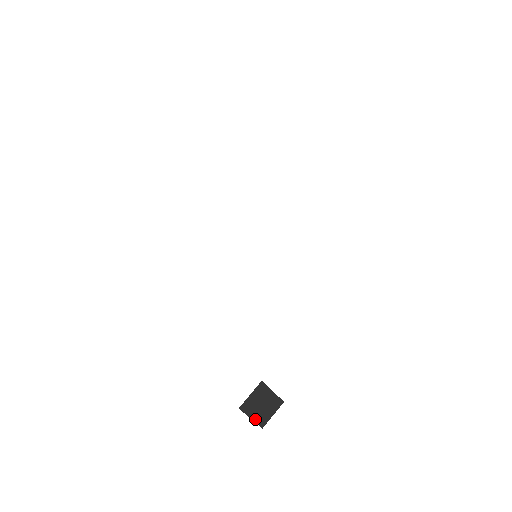
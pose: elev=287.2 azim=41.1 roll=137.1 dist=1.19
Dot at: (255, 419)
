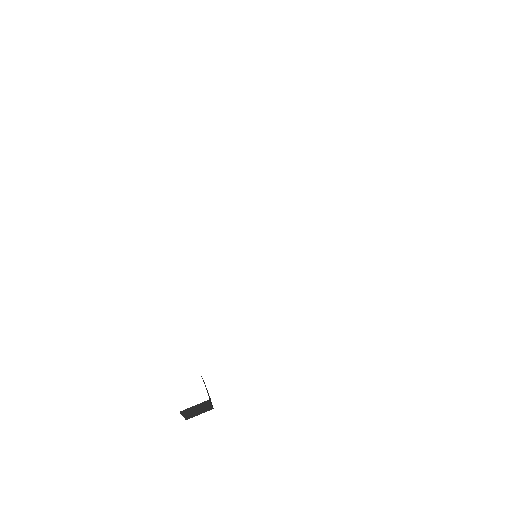
Dot at: (185, 416)
